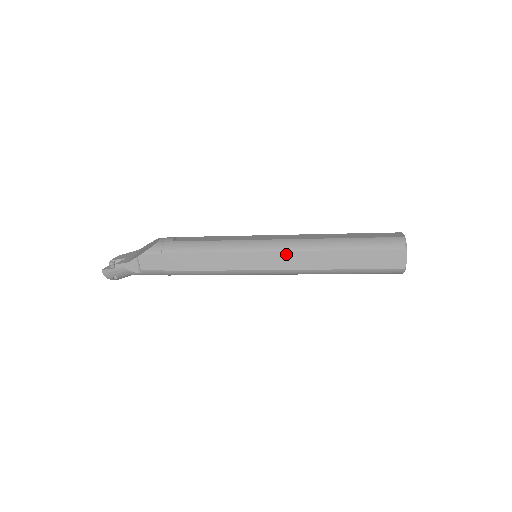
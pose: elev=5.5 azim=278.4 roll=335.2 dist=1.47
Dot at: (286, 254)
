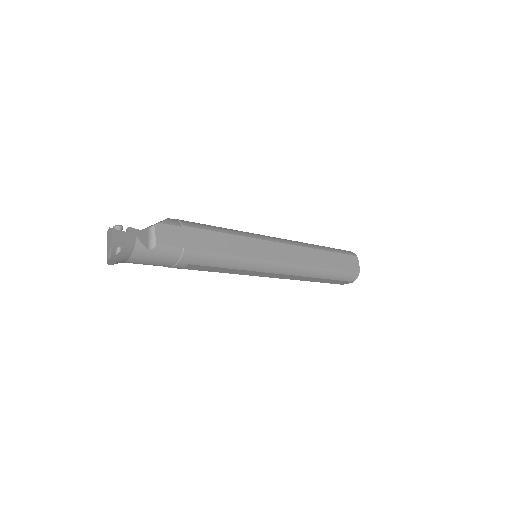
Dot at: (291, 248)
